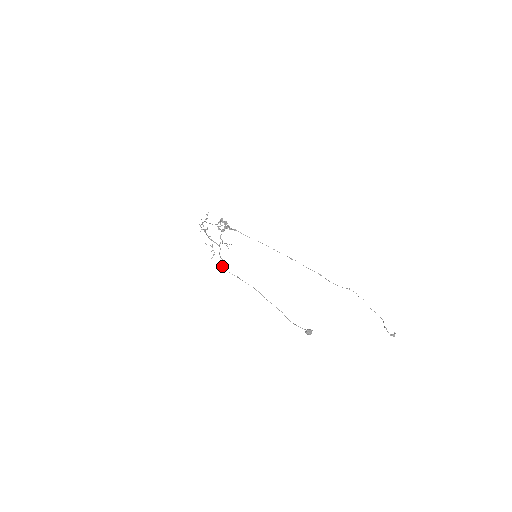
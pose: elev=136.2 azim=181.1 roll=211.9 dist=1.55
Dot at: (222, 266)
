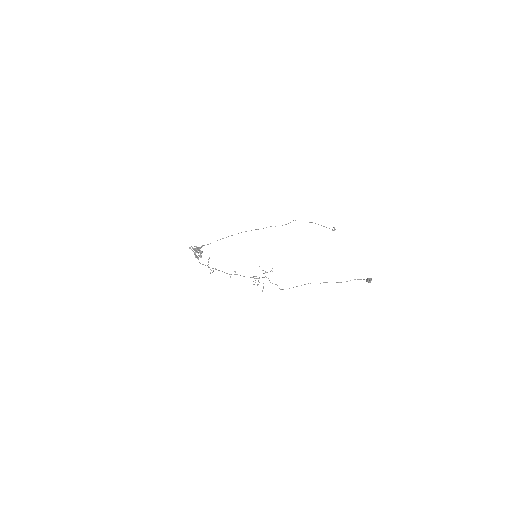
Dot at: occluded
